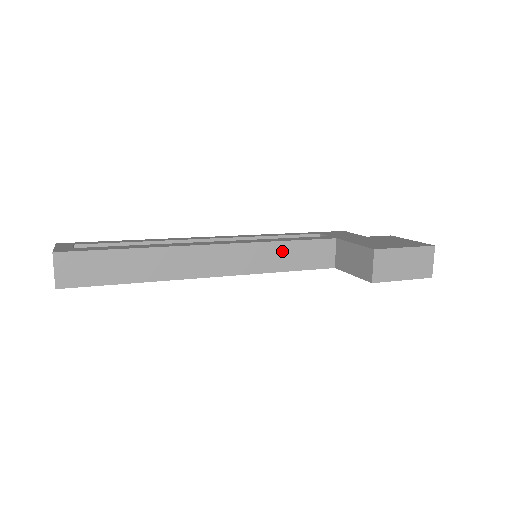
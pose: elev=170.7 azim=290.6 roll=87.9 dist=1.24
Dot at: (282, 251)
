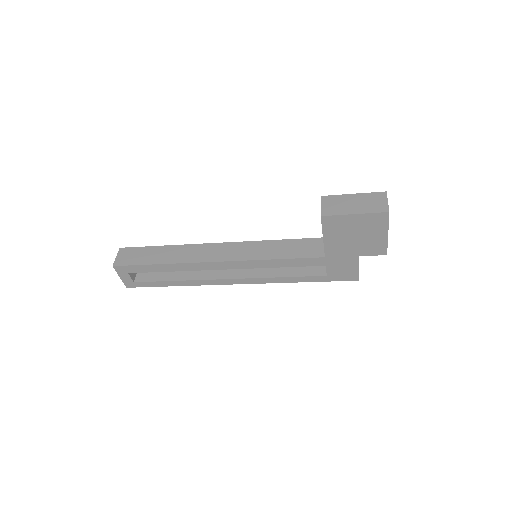
Dot at: (274, 246)
